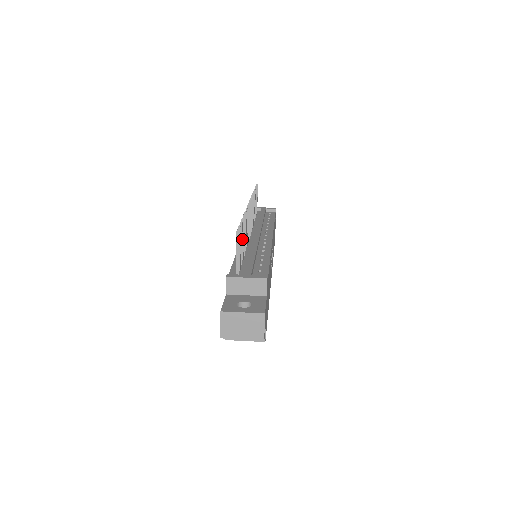
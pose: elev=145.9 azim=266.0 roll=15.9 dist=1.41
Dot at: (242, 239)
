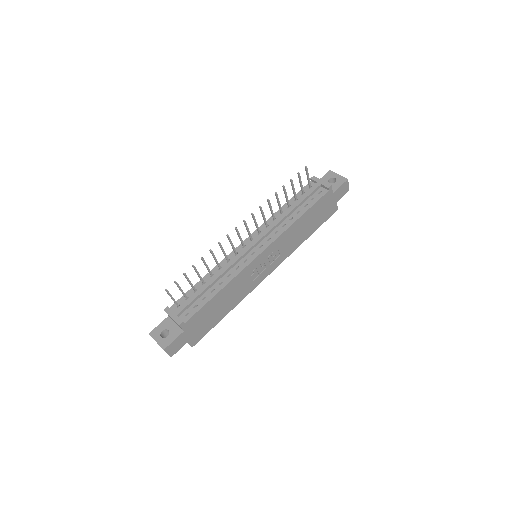
Dot at: (198, 275)
